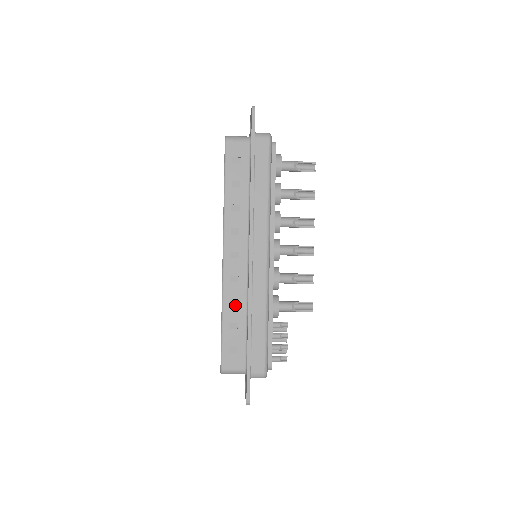
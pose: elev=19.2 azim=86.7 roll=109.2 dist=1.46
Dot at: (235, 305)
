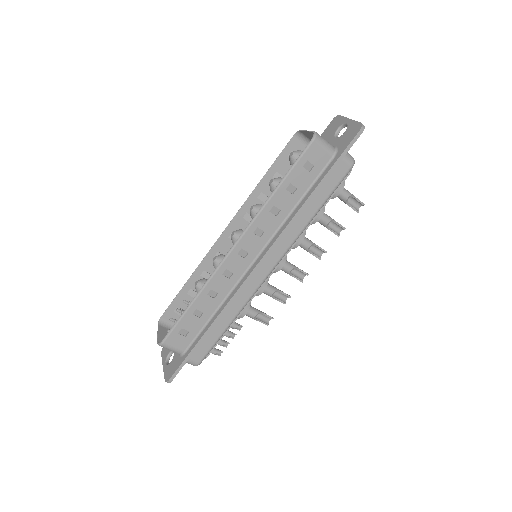
Dot at: (212, 296)
